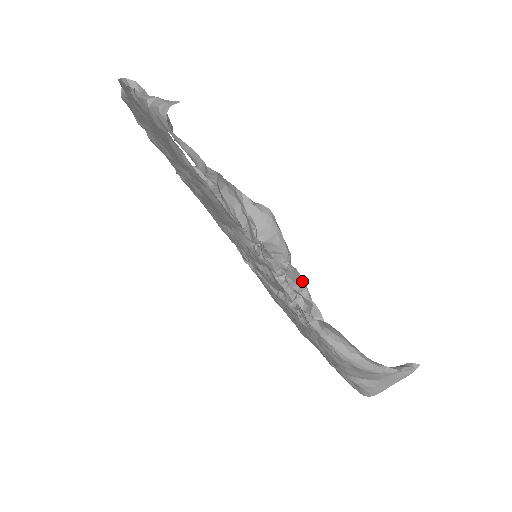
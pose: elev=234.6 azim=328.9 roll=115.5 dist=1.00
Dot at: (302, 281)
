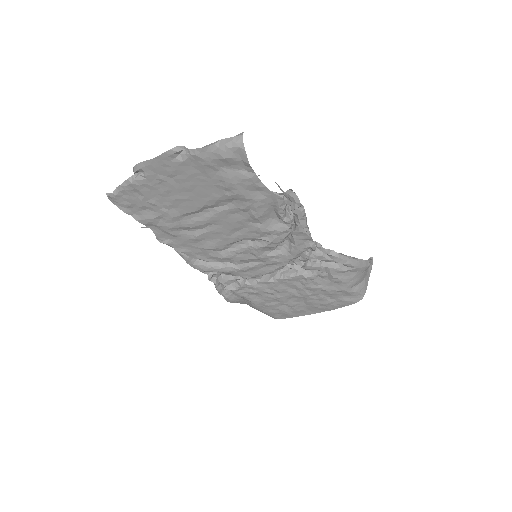
Dot at: occluded
